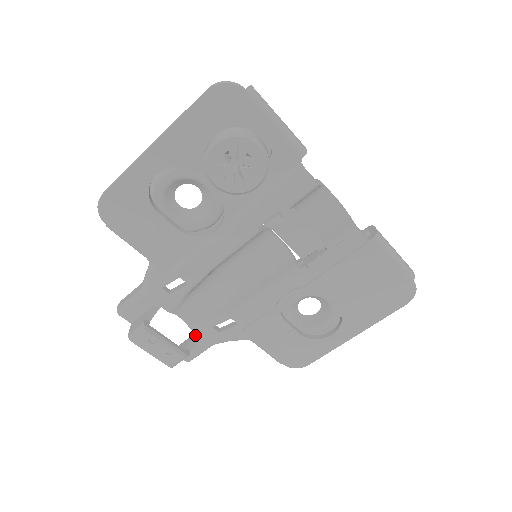
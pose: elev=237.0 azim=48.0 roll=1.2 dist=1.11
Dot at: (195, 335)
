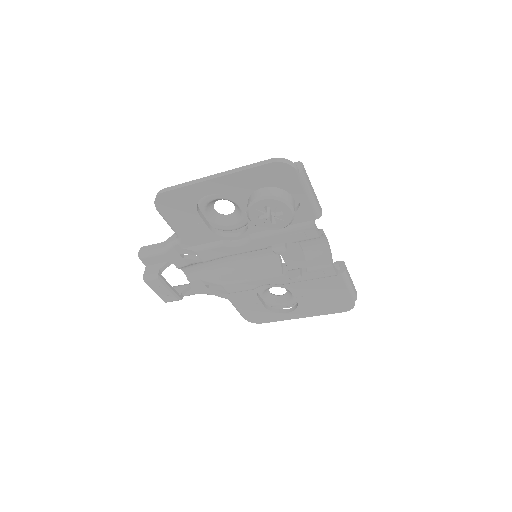
Dot at: (190, 285)
